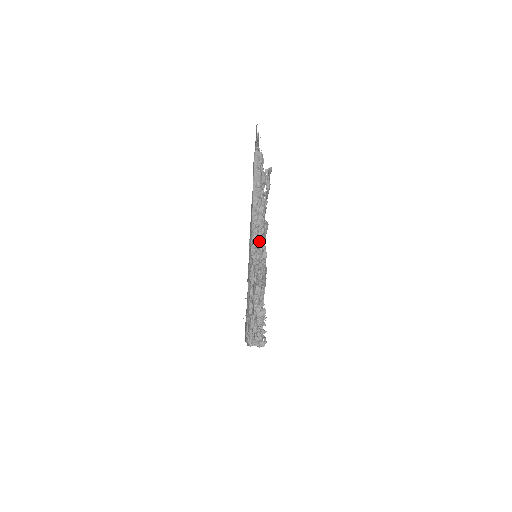
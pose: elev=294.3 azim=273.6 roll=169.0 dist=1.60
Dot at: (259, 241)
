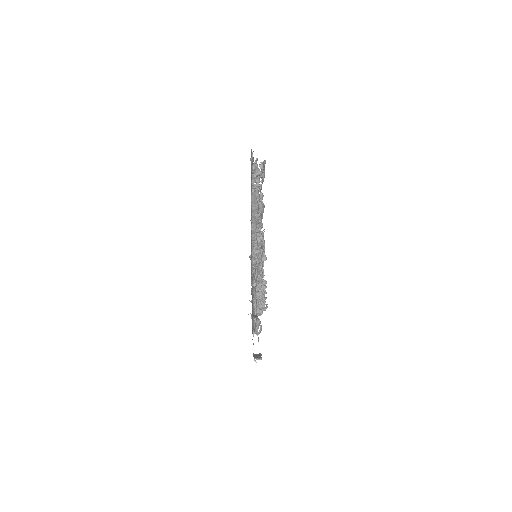
Dot at: occluded
